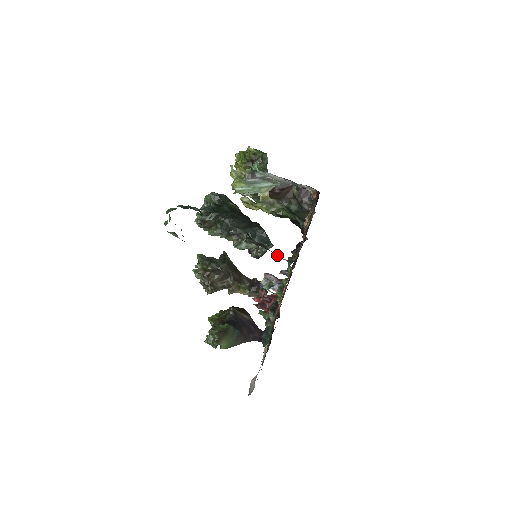
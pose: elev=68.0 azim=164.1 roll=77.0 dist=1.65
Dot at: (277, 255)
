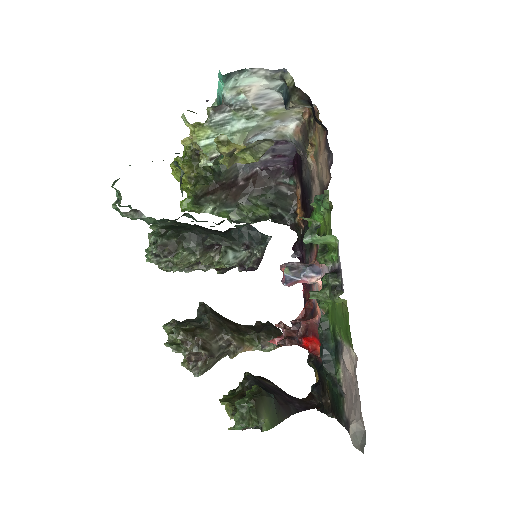
Dot at: occluded
